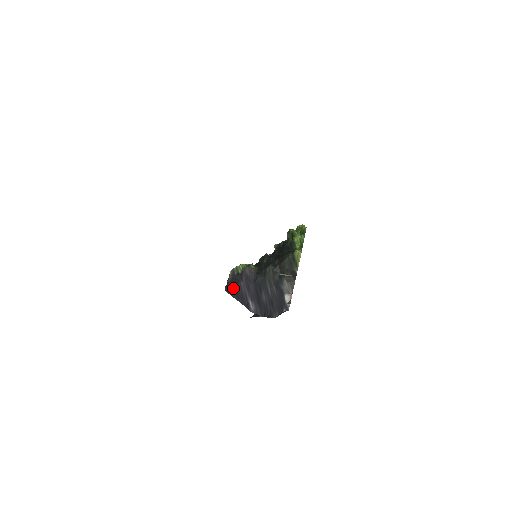
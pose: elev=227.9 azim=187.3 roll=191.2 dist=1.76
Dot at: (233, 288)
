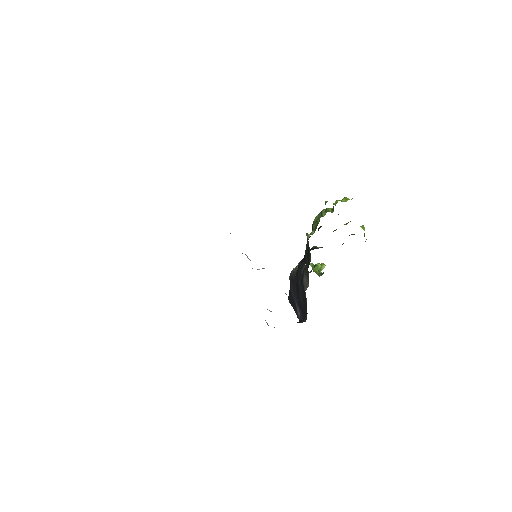
Dot at: (289, 295)
